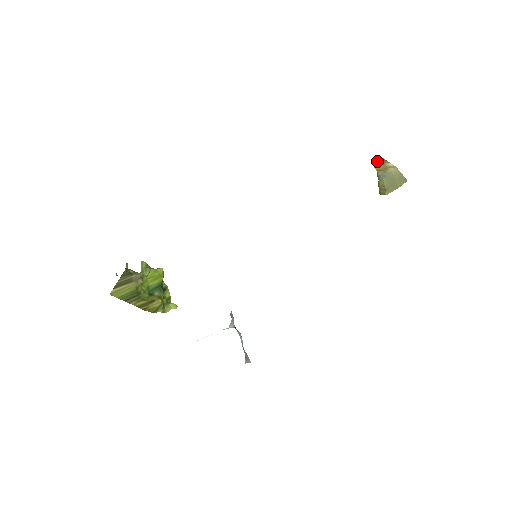
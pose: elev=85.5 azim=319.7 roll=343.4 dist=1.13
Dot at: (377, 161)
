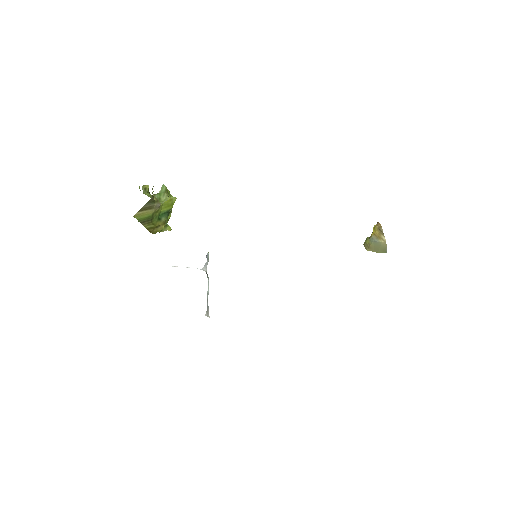
Dot at: (378, 228)
